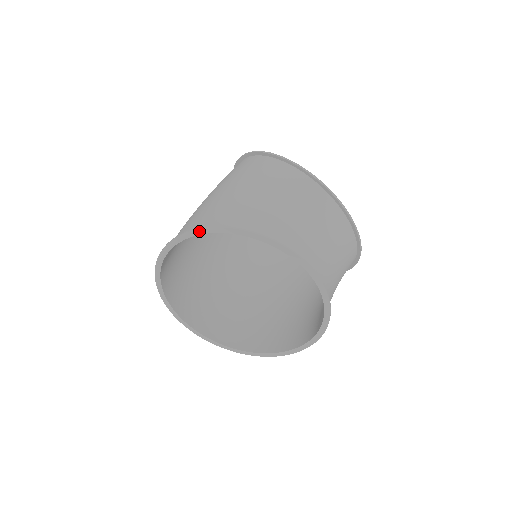
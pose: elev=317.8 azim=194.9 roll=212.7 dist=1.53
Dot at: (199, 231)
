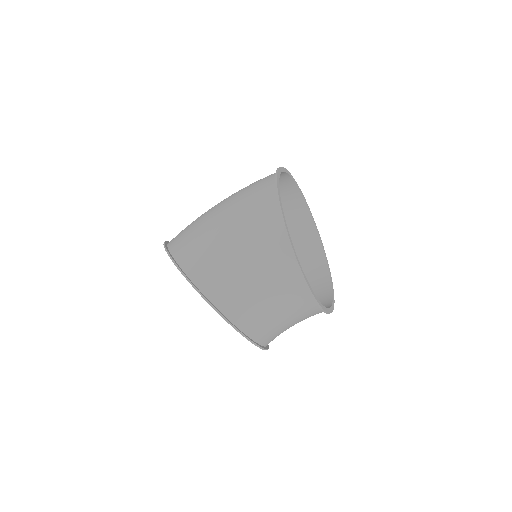
Dot at: (183, 275)
